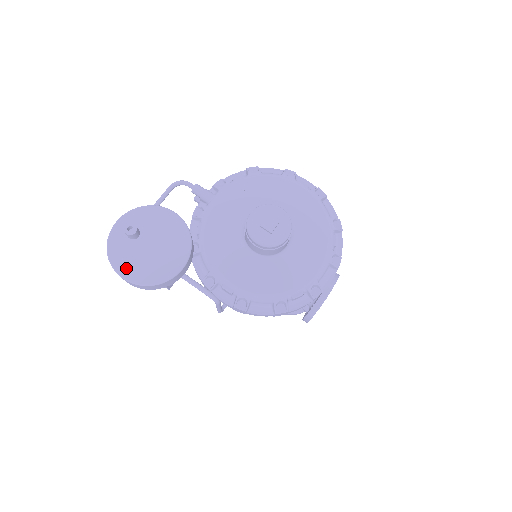
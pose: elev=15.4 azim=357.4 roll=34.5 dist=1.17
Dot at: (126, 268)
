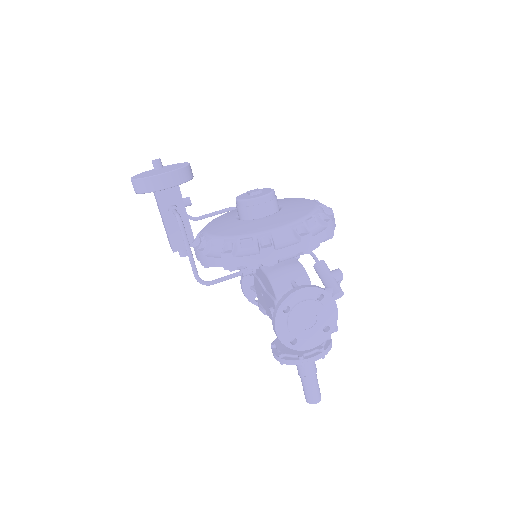
Dot at: (137, 176)
